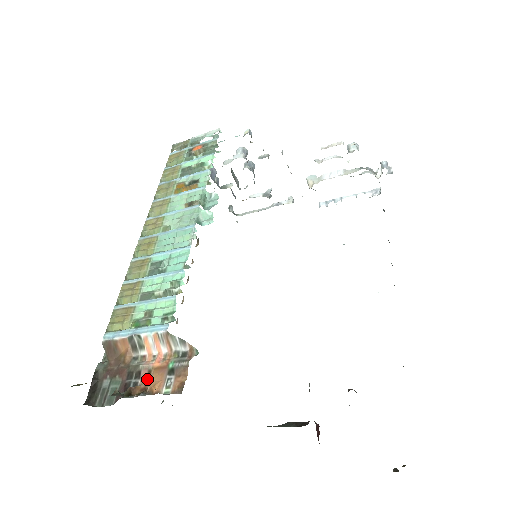
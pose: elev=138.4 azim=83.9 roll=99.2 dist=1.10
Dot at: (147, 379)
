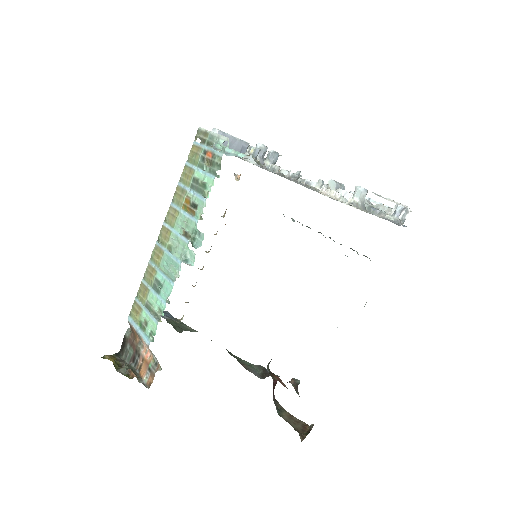
Dot at: (141, 363)
